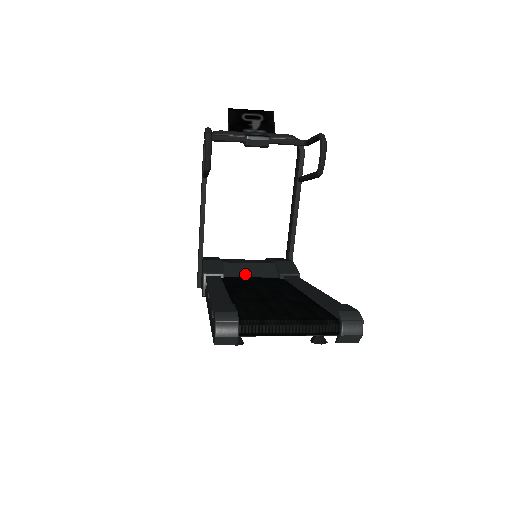
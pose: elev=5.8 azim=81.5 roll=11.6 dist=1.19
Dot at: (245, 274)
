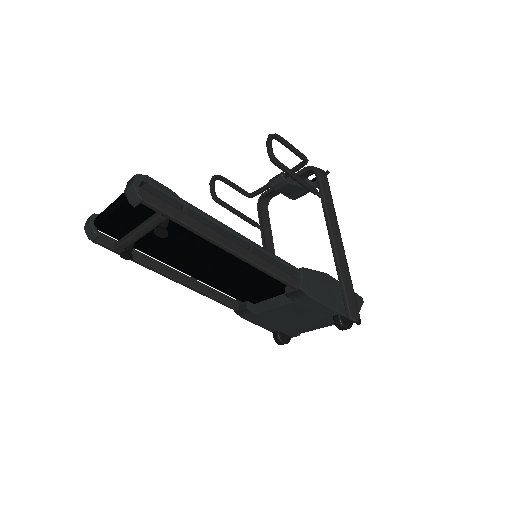
Dot at: occluded
